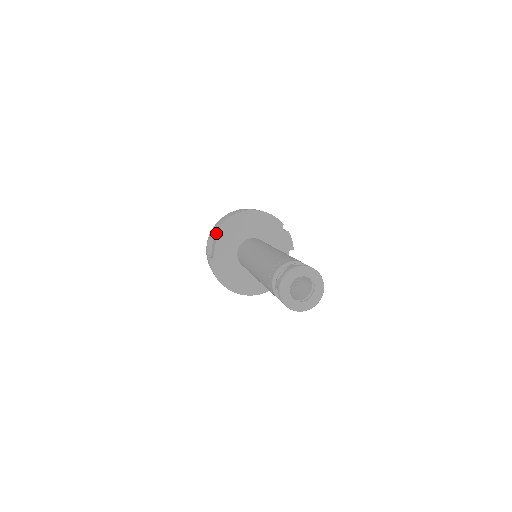
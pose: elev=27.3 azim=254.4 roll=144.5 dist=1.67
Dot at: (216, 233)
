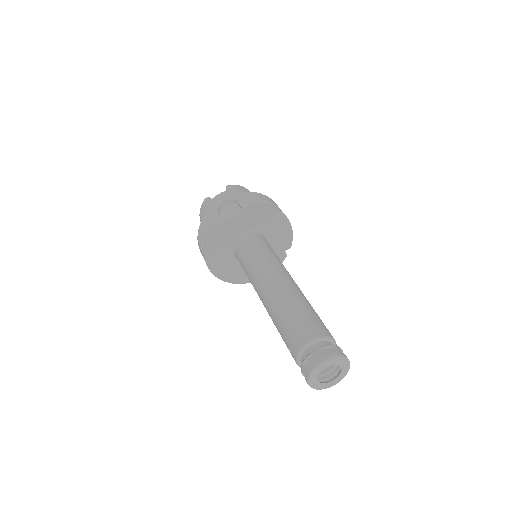
Dot at: (248, 207)
